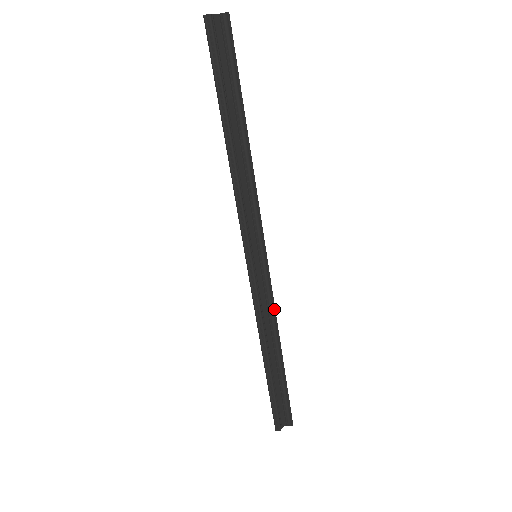
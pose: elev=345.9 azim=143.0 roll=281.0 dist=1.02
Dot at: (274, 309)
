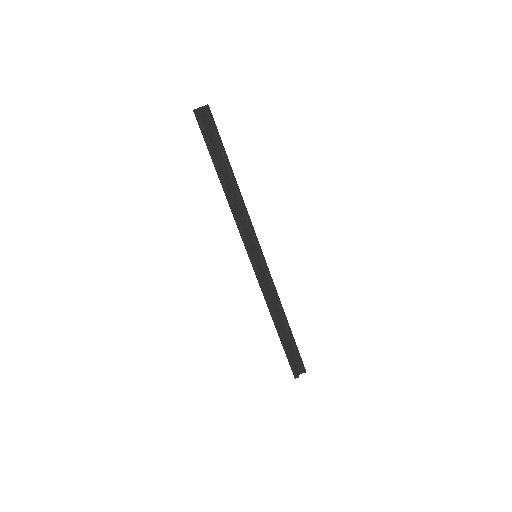
Dot at: (276, 290)
